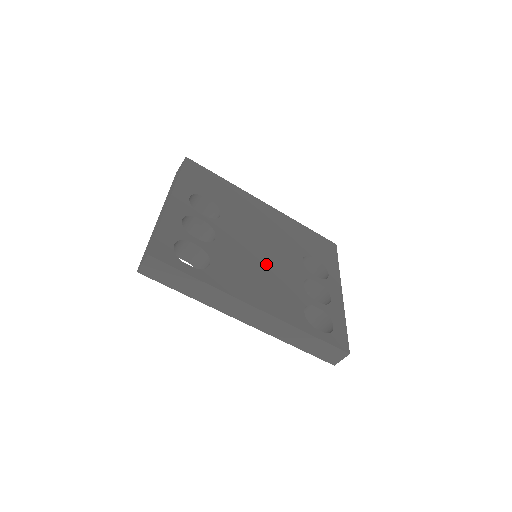
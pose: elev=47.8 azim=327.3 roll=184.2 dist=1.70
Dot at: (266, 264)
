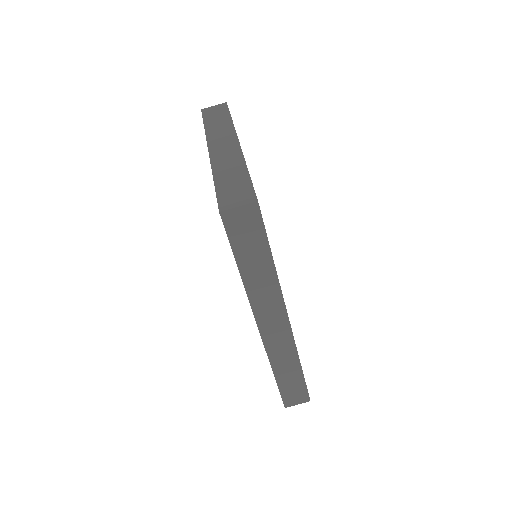
Dot at: occluded
